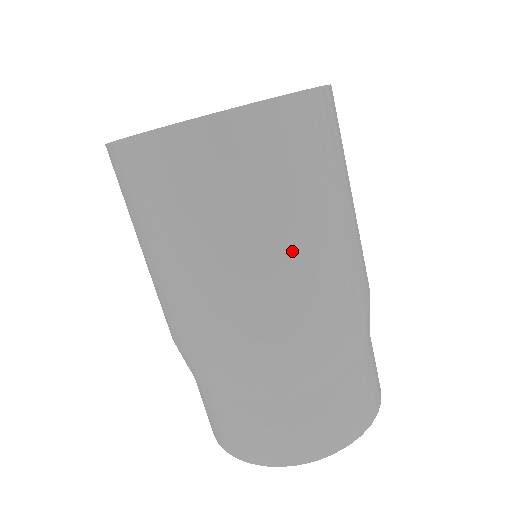
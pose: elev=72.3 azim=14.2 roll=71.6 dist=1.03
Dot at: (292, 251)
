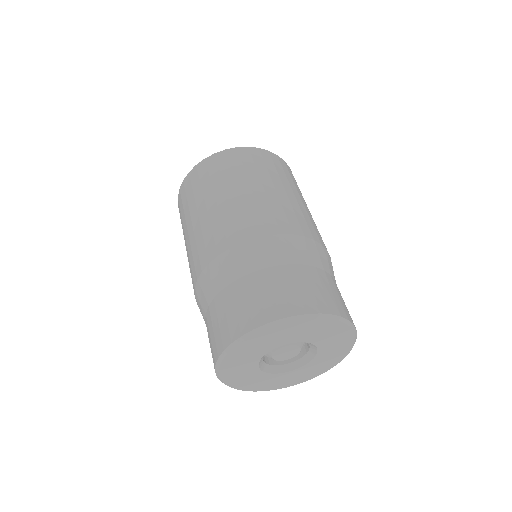
Dot at: occluded
